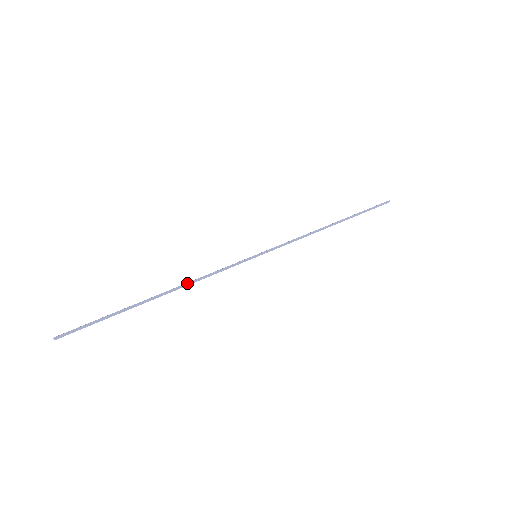
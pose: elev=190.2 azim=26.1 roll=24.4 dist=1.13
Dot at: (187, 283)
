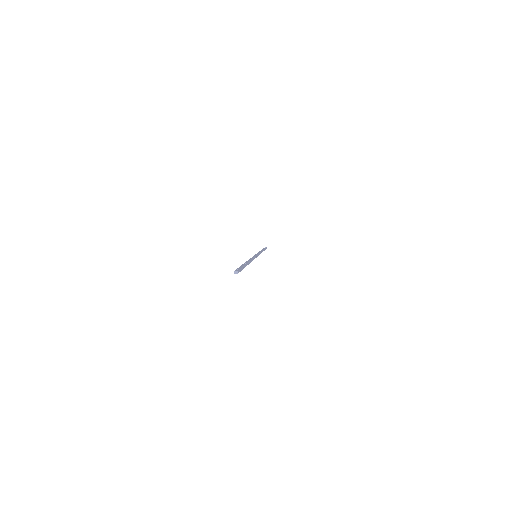
Dot at: occluded
